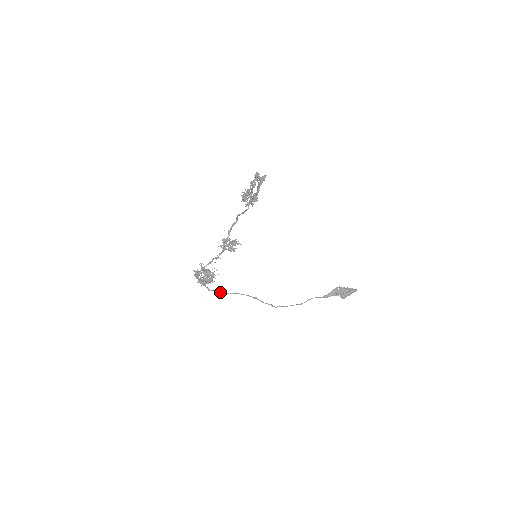
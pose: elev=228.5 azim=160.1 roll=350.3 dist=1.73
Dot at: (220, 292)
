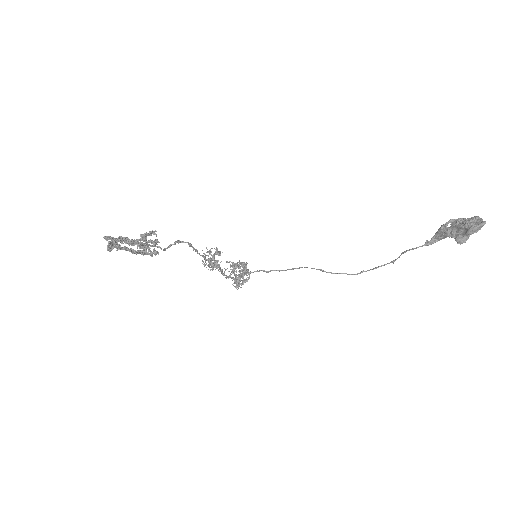
Dot at: (279, 271)
